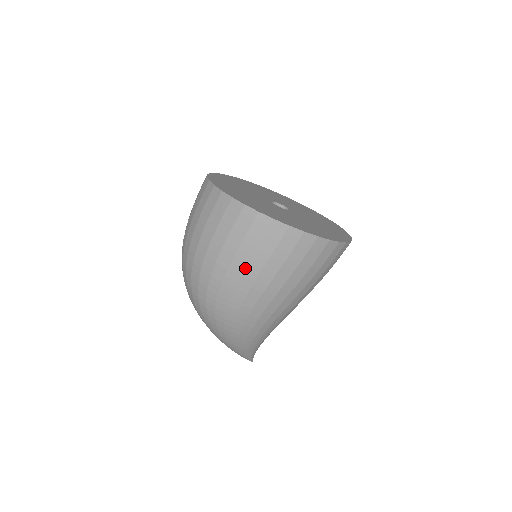
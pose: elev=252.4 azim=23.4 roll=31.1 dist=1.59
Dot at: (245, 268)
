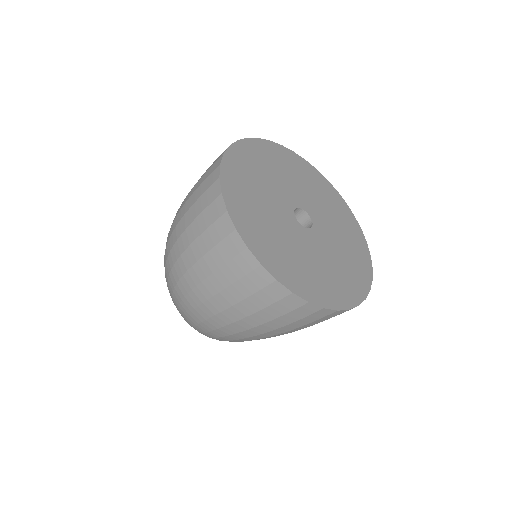
Dot at: (241, 319)
